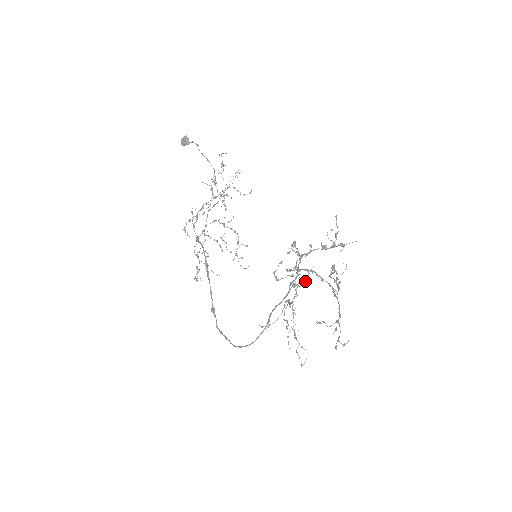
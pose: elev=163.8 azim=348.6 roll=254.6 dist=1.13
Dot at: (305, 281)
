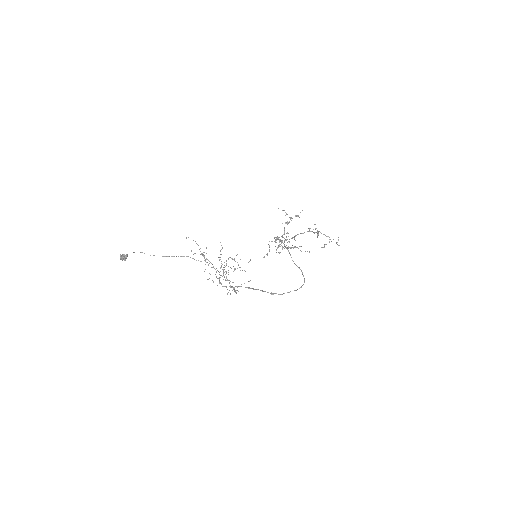
Dot at: occluded
